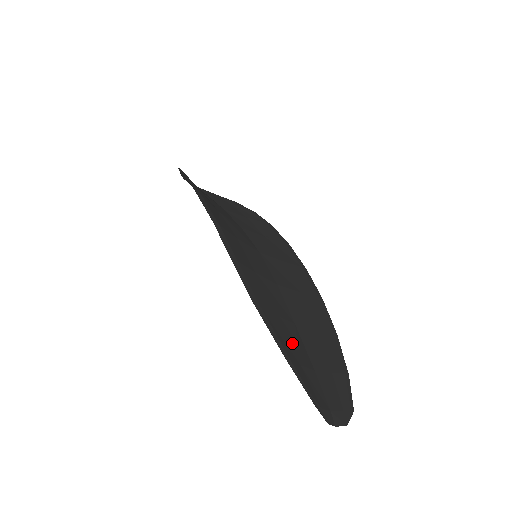
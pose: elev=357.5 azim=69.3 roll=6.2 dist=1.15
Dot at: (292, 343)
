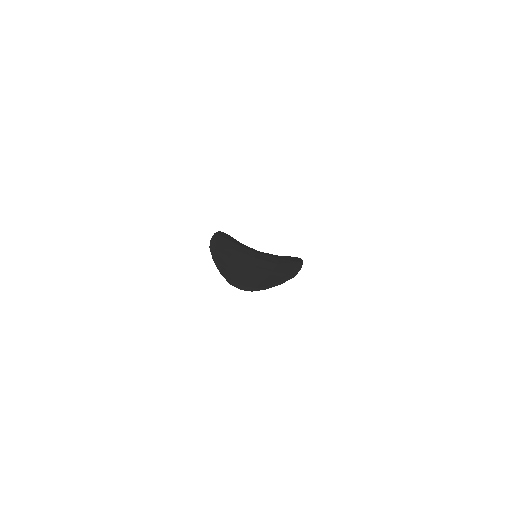
Dot at: (233, 265)
